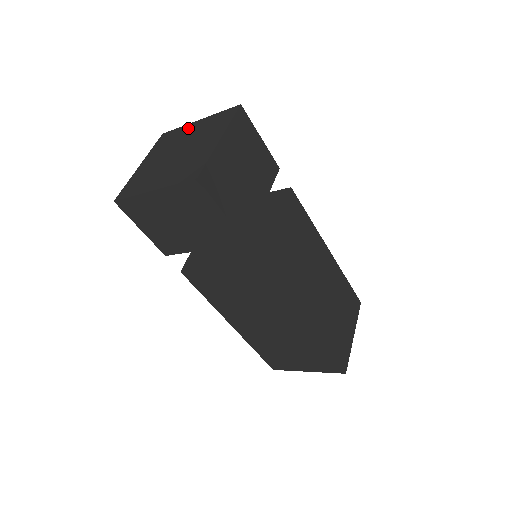
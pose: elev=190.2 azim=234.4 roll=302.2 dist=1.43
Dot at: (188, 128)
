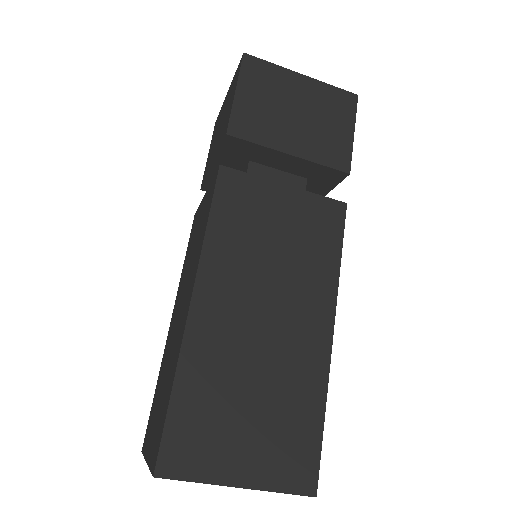
Dot at: occluded
